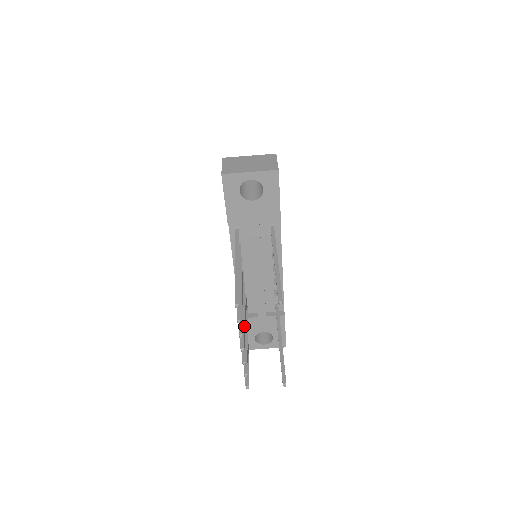
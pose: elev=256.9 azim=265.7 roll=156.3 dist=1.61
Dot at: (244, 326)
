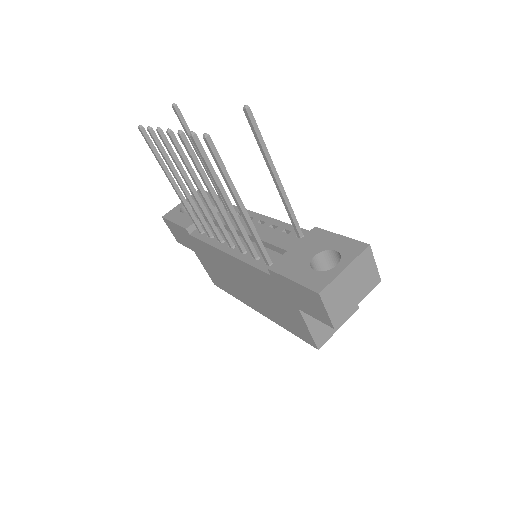
Dot at: (191, 166)
